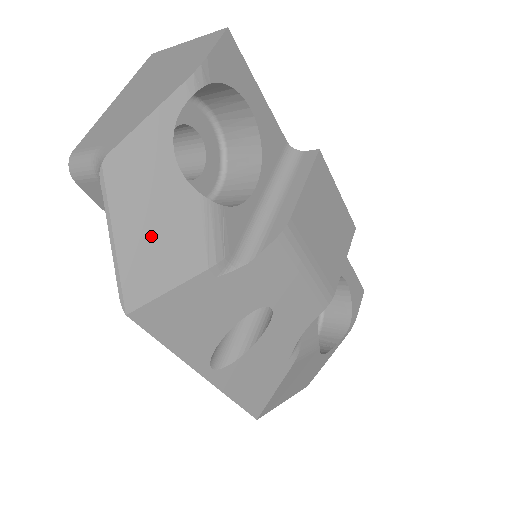
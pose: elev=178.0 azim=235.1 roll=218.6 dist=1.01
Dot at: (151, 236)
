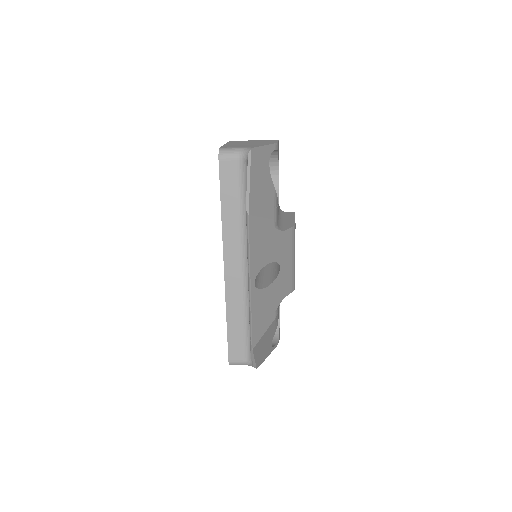
Dot at: (260, 189)
